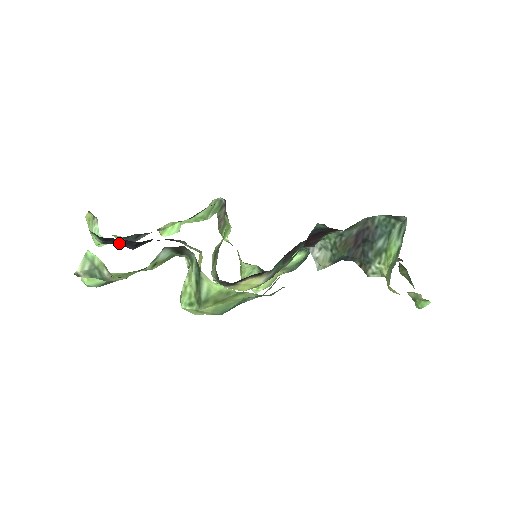
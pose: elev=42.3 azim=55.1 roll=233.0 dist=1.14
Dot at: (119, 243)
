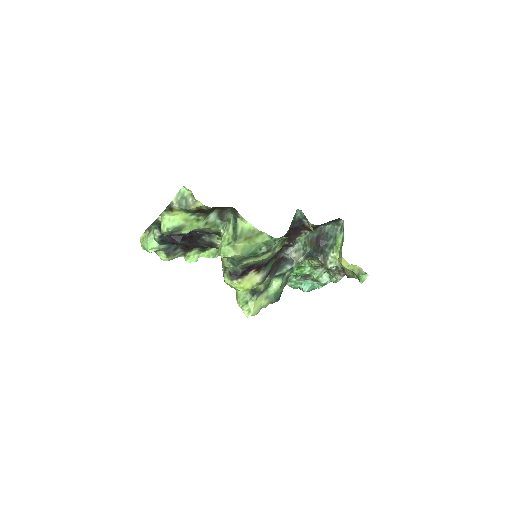
Dot at: (170, 239)
